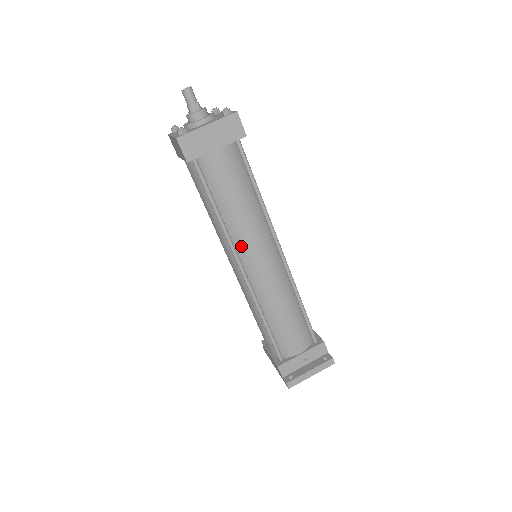
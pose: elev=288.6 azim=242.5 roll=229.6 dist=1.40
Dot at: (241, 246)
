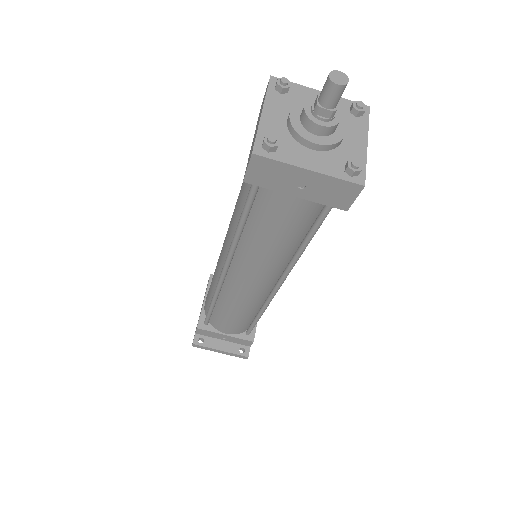
Dot at: (240, 262)
